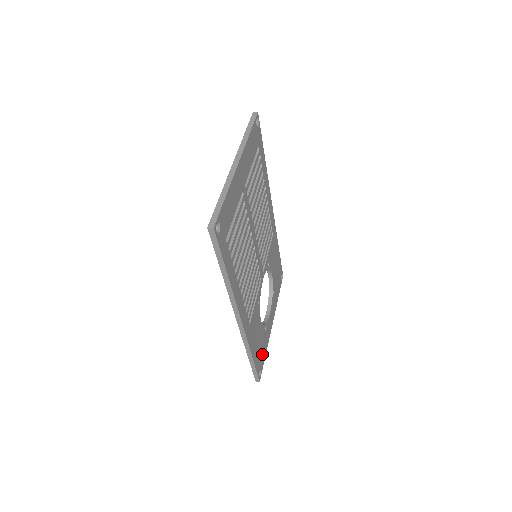
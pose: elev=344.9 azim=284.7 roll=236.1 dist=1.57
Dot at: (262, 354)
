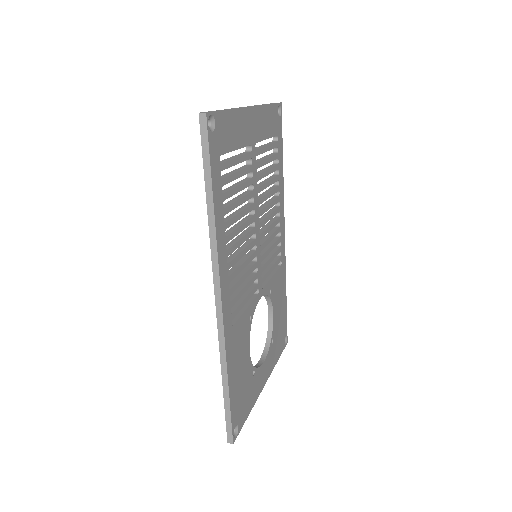
Dot at: (244, 405)
